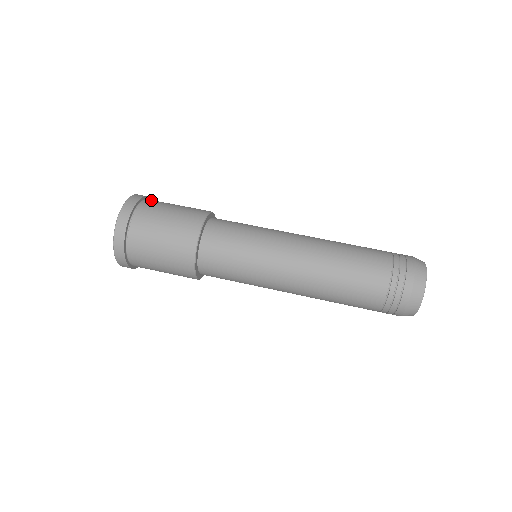
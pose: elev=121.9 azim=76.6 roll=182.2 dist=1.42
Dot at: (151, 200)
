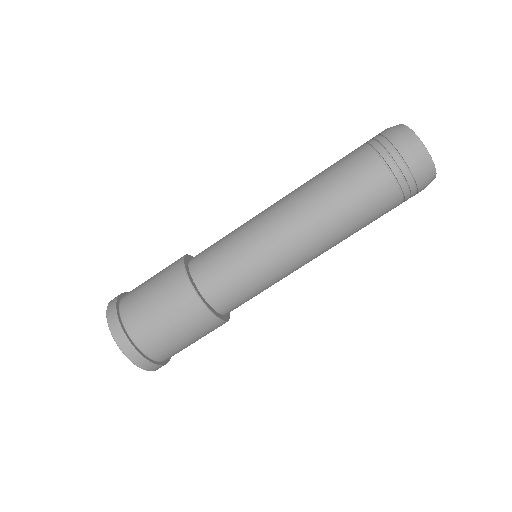
Dot at: (143, 343)
